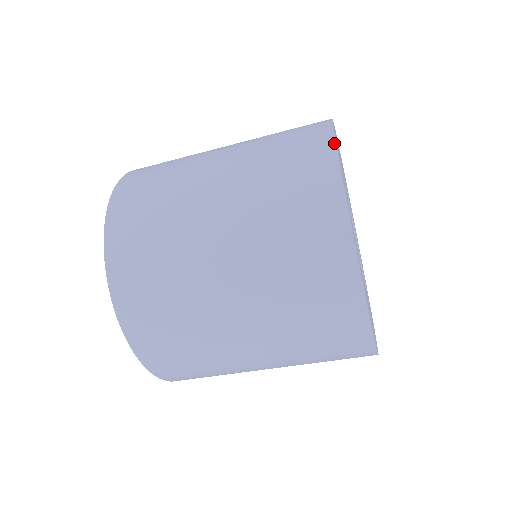
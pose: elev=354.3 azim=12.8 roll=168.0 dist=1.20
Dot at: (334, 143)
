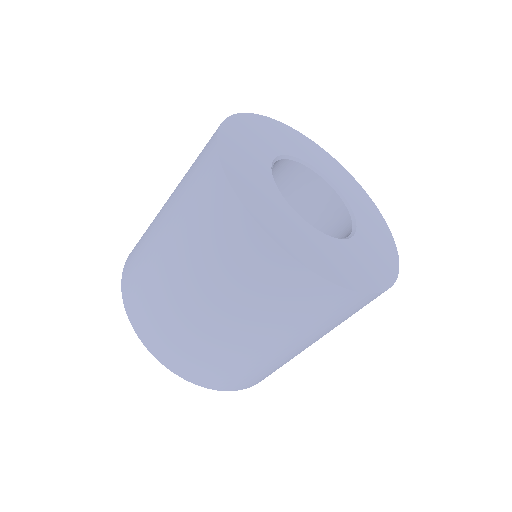
Dot at: (225, 119)
